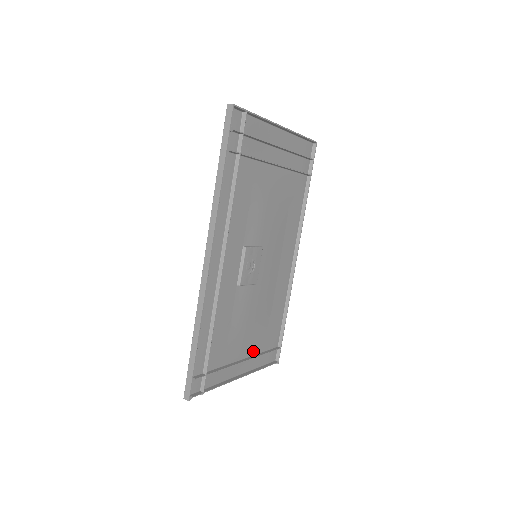
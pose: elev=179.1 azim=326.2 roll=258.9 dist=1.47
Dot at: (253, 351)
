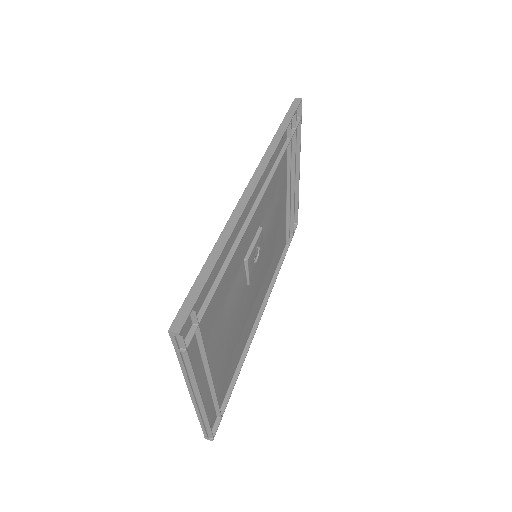
Dot at: (213, 378)
